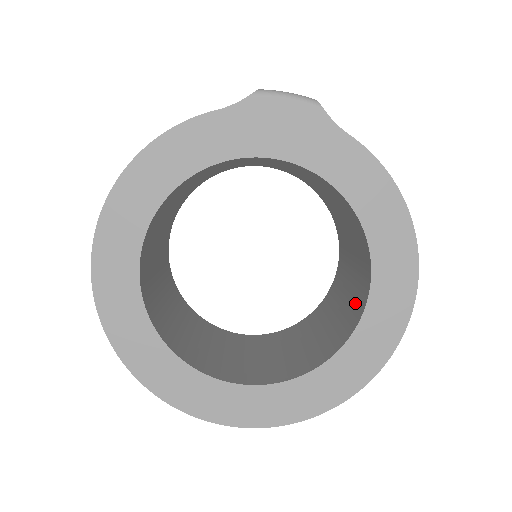
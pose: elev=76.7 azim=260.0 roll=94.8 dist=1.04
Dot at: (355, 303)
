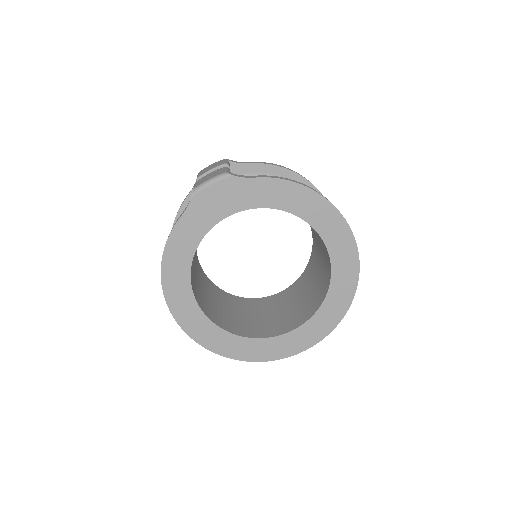
Dot at: (324, 248)
